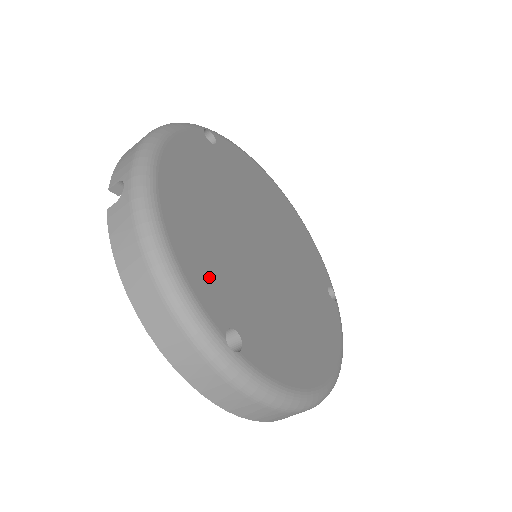
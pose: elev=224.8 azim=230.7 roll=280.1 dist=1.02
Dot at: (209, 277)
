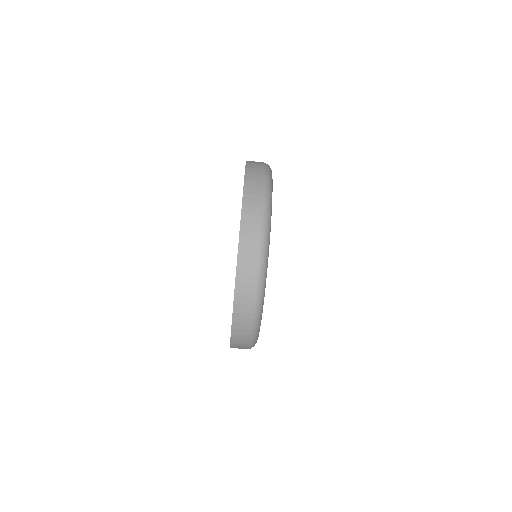
Dot at: occluded
